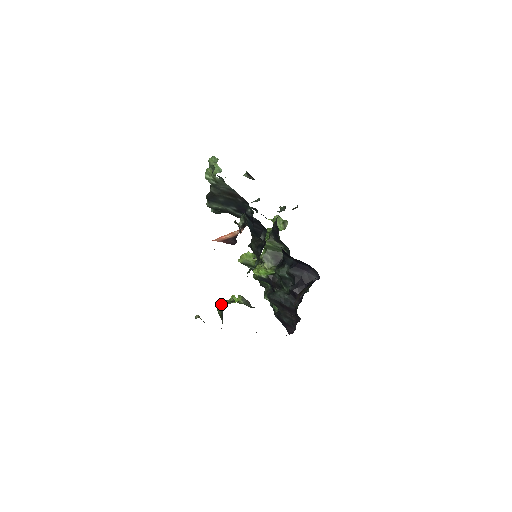
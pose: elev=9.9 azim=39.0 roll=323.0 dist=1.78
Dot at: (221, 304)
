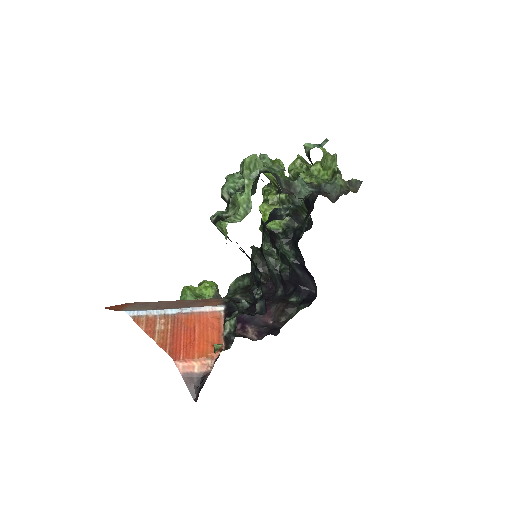
Dot at: (186, 298)
